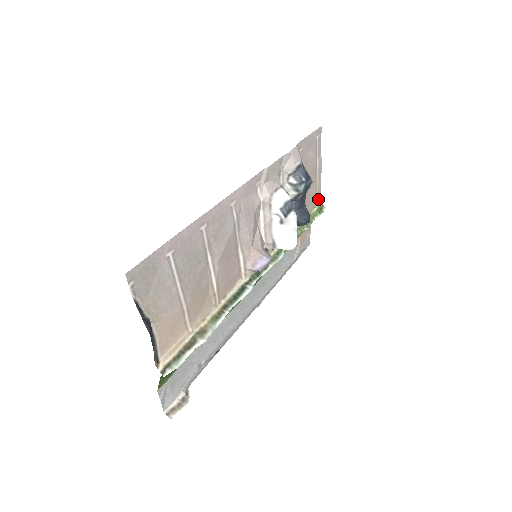
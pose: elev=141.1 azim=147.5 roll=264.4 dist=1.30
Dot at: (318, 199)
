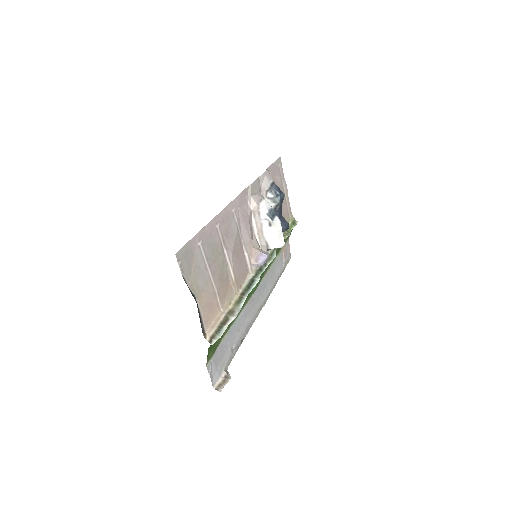
Dot at: (290, 215)
